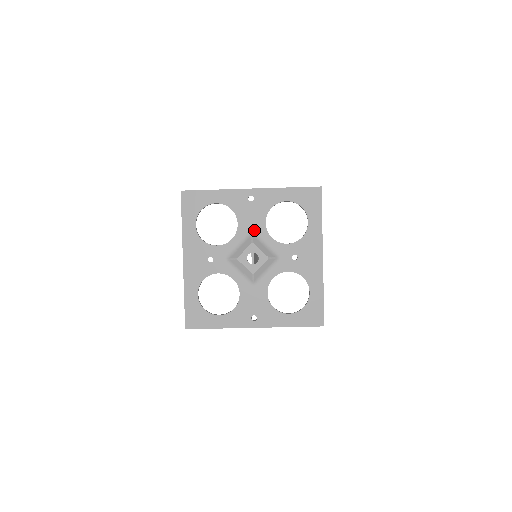
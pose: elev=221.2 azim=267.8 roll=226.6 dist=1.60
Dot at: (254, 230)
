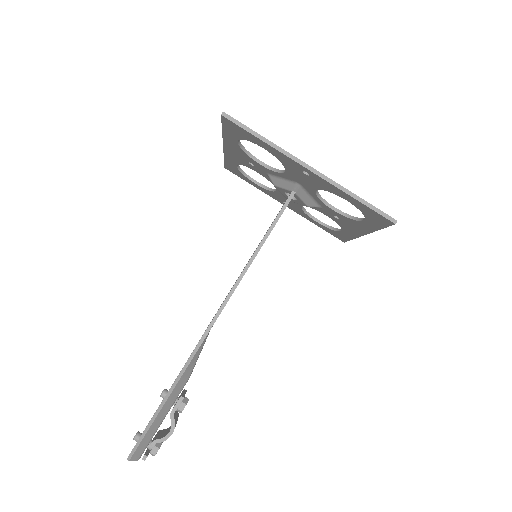
Dot at: occluded
